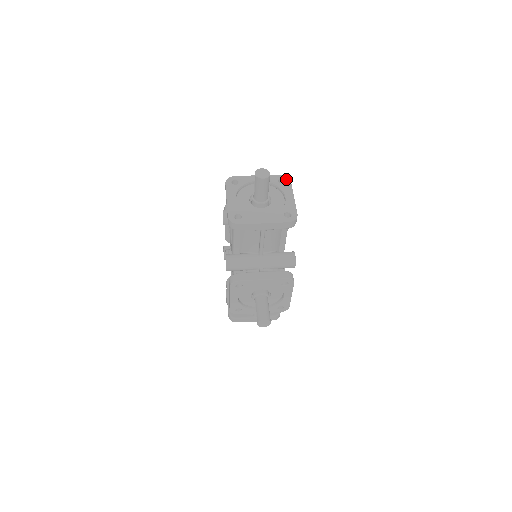
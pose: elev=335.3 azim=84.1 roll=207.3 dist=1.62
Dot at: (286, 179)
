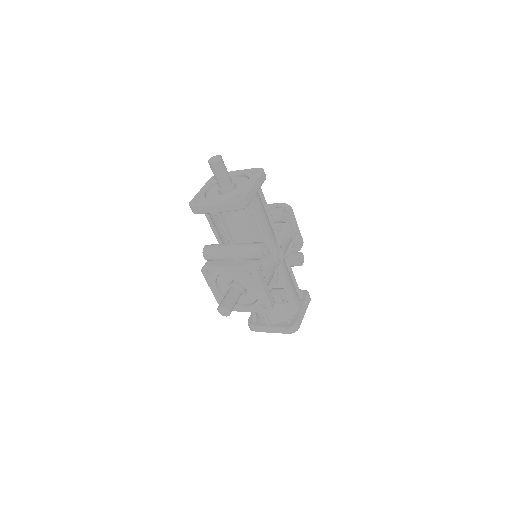
Dot at: (260, 170)
